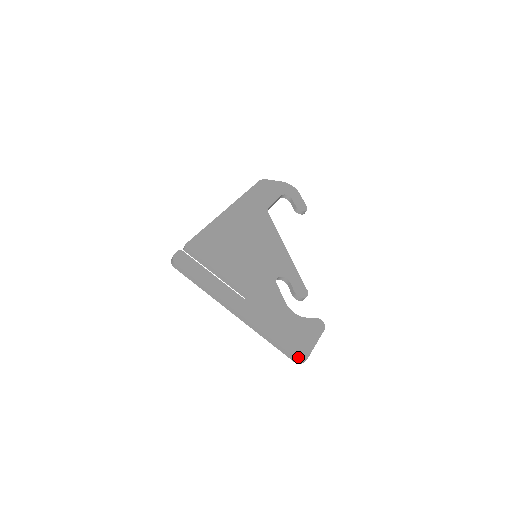
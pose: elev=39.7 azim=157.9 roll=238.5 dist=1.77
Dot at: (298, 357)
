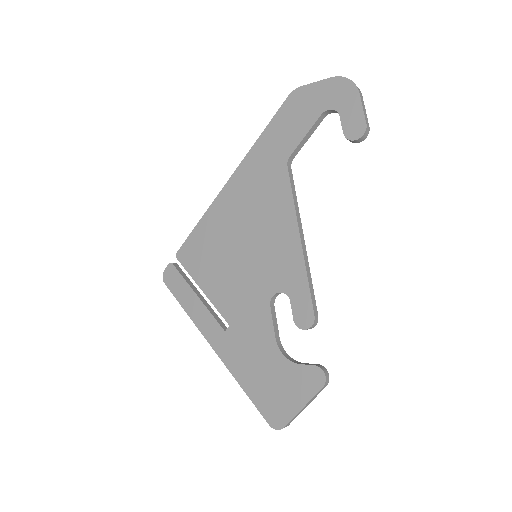
Dot at: (271, 423)
